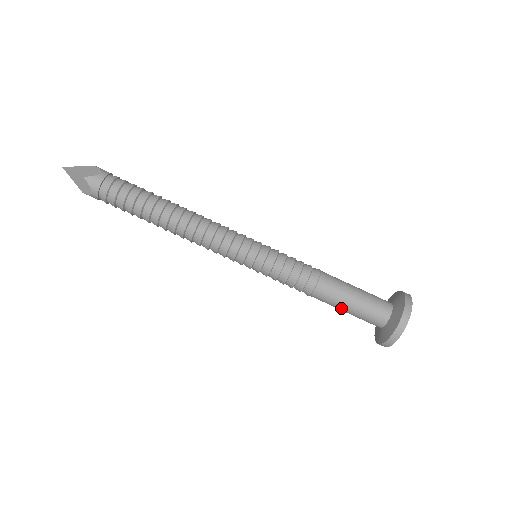
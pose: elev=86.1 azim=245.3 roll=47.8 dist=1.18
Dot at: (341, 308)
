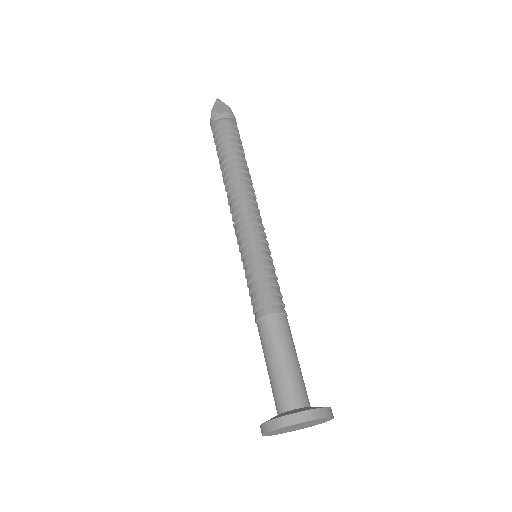
Dot at: occluded
